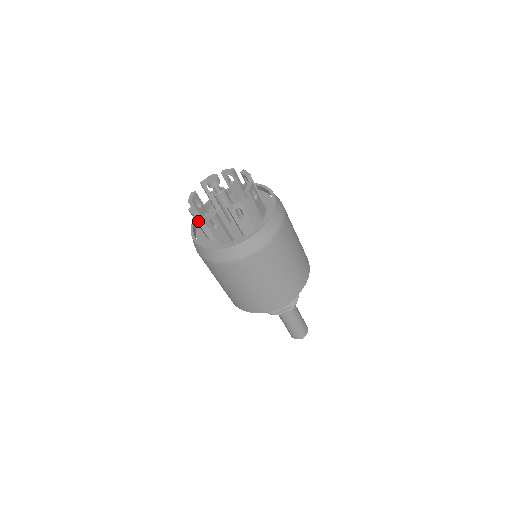
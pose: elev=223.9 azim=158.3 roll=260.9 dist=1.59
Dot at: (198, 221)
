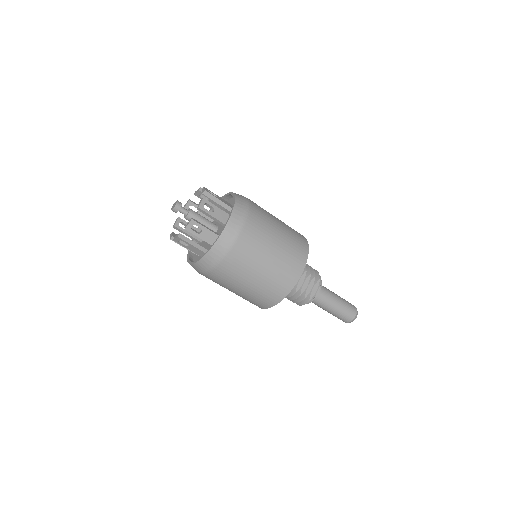
Dot at: (185, 241)
